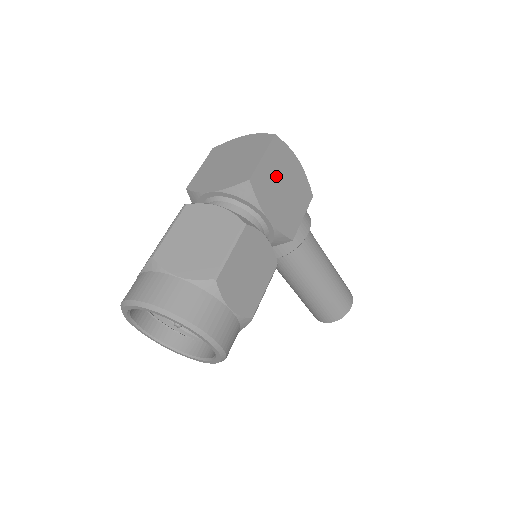
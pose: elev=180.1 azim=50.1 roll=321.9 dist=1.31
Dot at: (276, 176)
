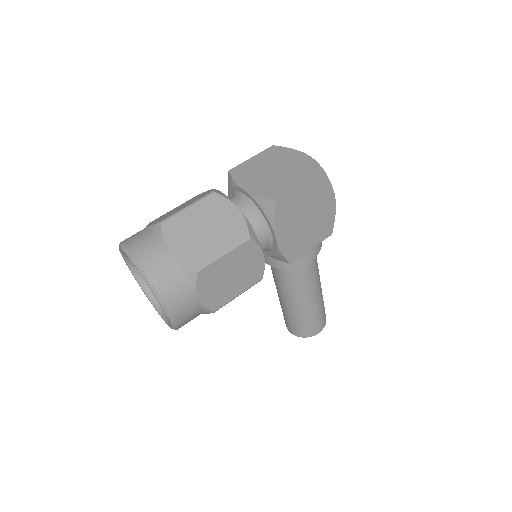
Dot at: (305, 206)
